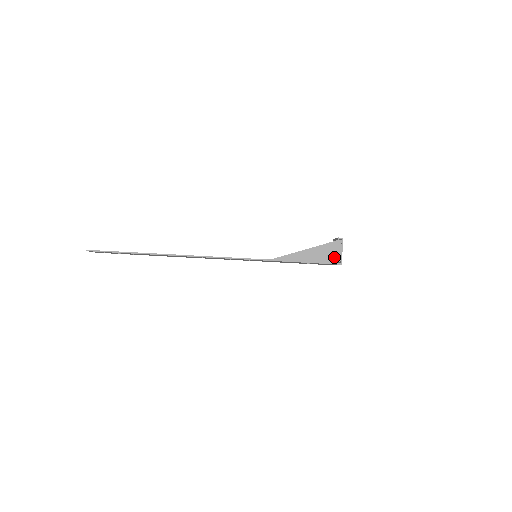
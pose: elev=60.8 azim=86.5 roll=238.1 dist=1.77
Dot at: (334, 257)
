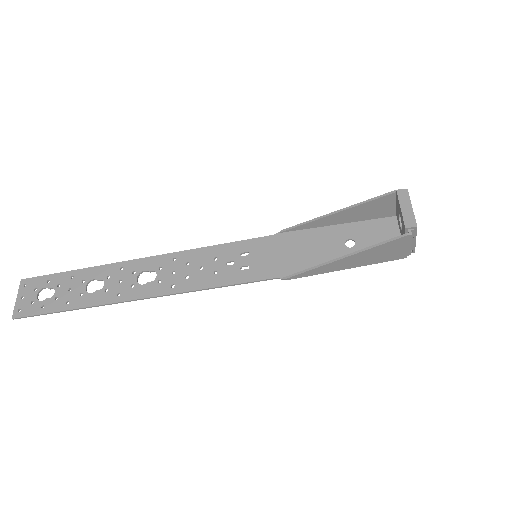
Dot at: (399, 253)
